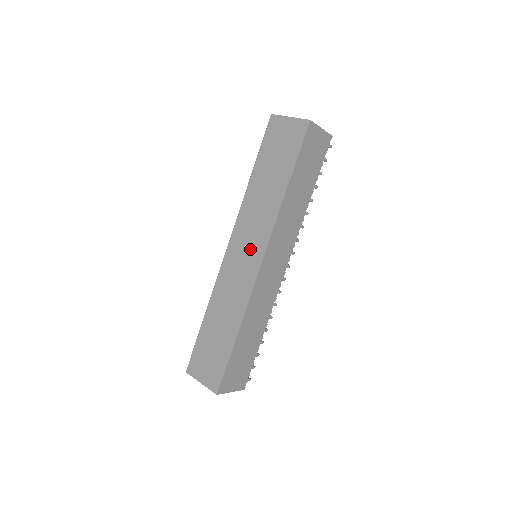
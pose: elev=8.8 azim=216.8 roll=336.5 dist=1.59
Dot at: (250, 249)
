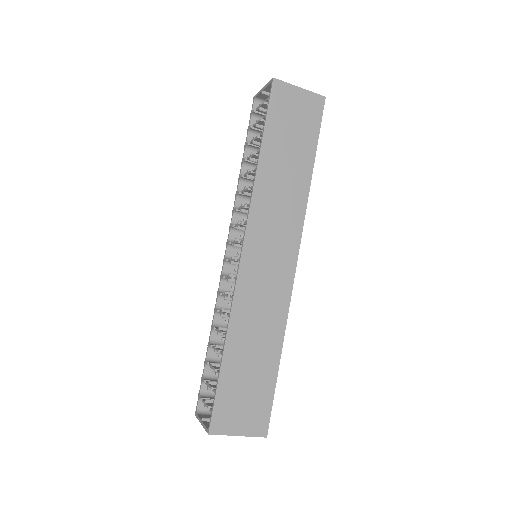
Dot at: (278, 249)
